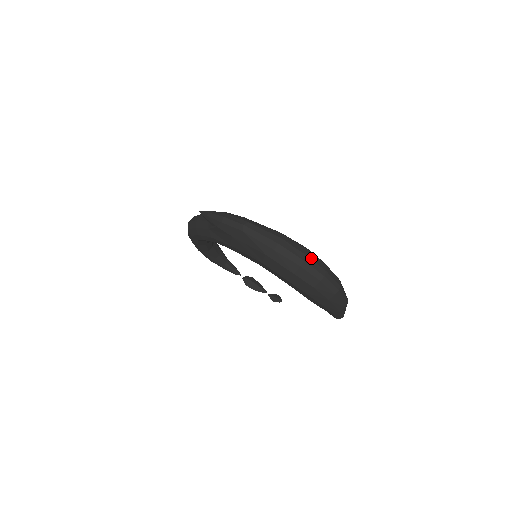
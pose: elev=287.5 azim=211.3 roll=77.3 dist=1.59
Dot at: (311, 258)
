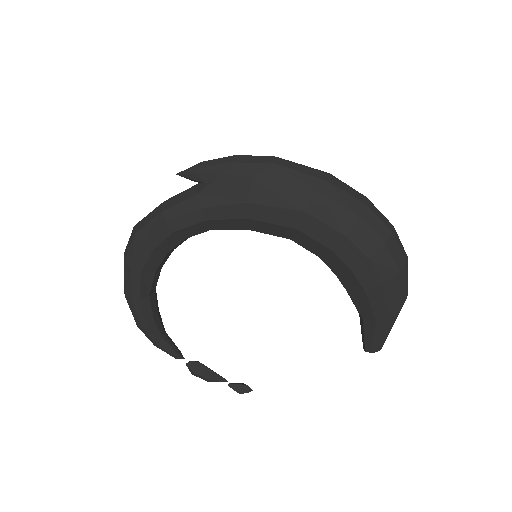
Dot at: occluded
